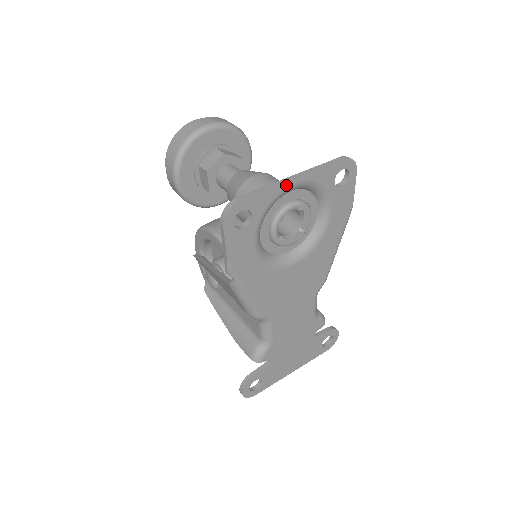
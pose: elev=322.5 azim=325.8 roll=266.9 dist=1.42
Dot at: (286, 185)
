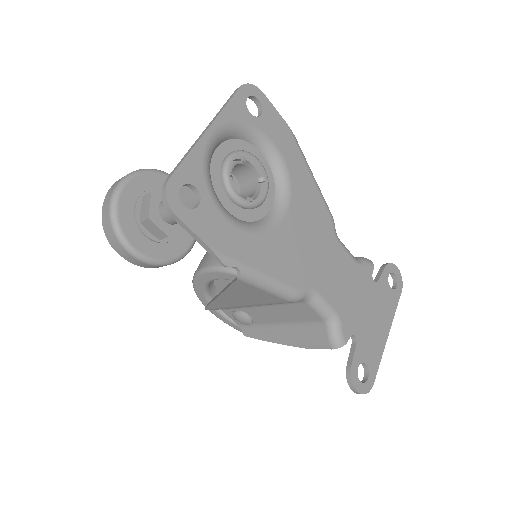
Dot at: (204, 140)
